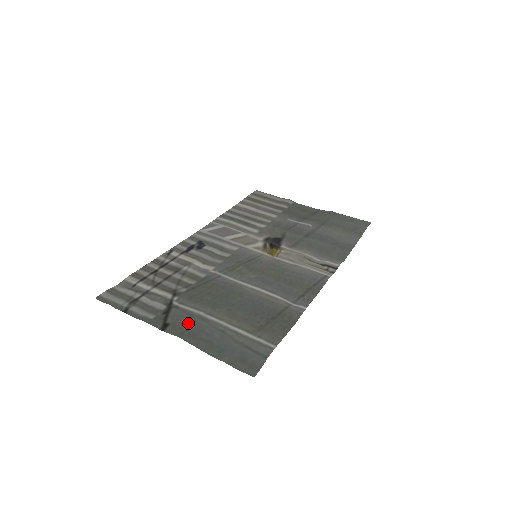
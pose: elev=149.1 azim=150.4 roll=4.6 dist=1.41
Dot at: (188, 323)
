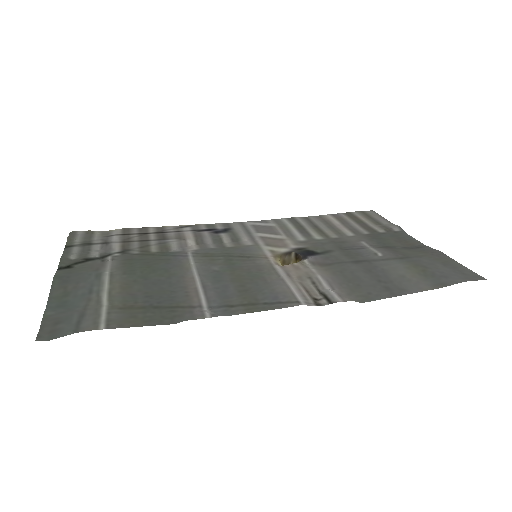
Dot at: (82, 272)
